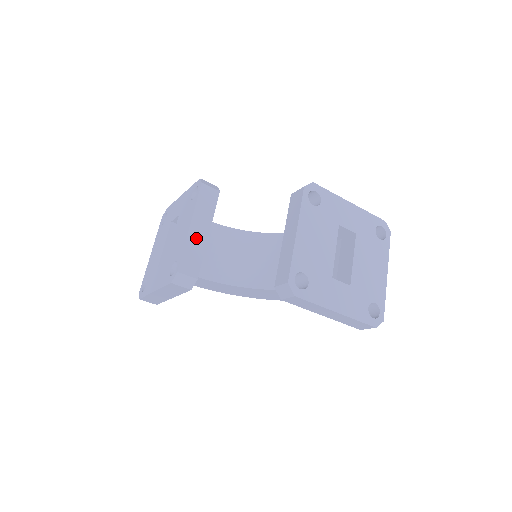
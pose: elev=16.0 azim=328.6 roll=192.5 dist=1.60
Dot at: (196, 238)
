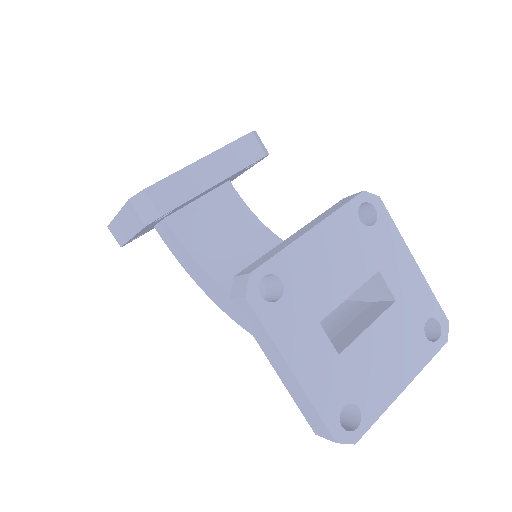
Dot at: (197, 176)
